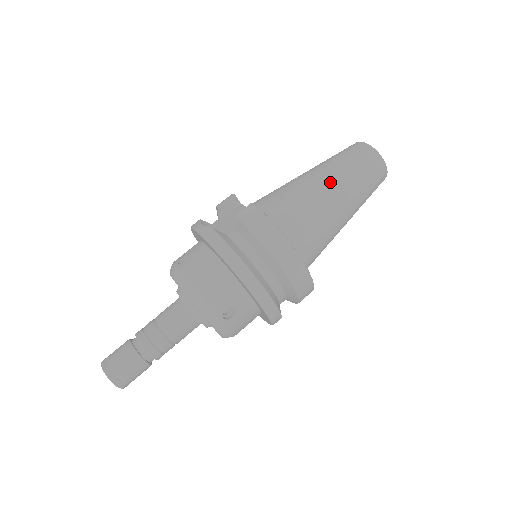
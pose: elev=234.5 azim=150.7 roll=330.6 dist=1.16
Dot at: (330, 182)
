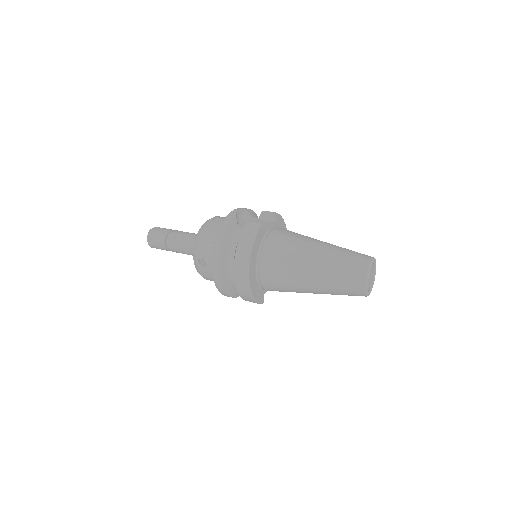
Dot at: (317, 258)
